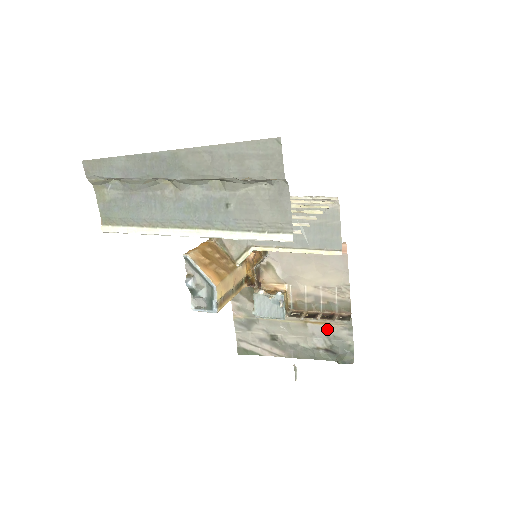
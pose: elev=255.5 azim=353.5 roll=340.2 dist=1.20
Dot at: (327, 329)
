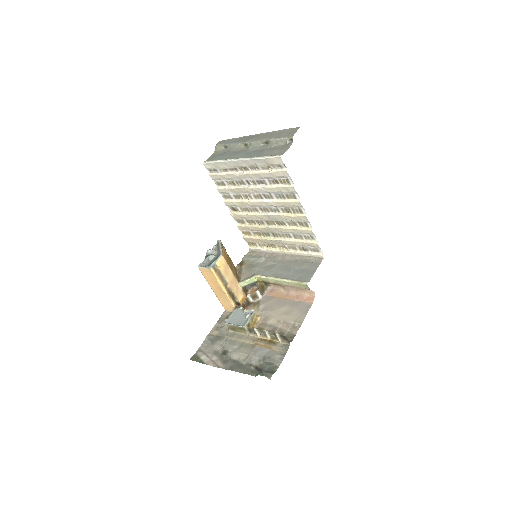
Dot at: (267, 352)
